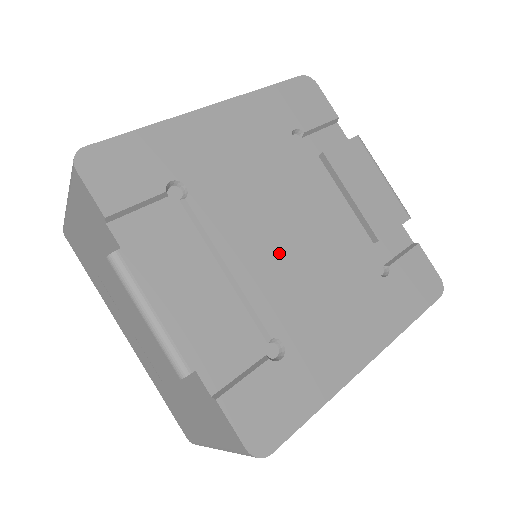
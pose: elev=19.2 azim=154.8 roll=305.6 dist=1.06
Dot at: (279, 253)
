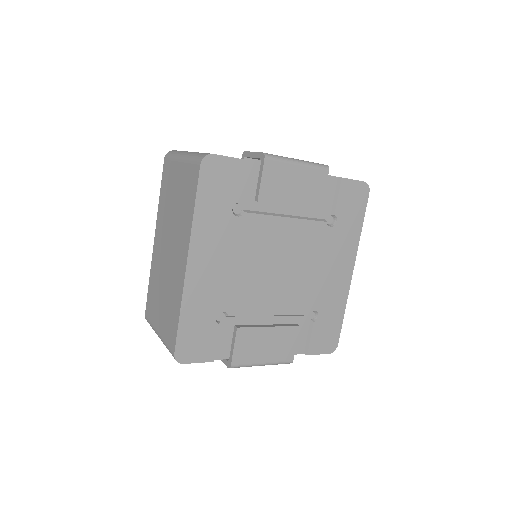
Dot at: (283, 282)
